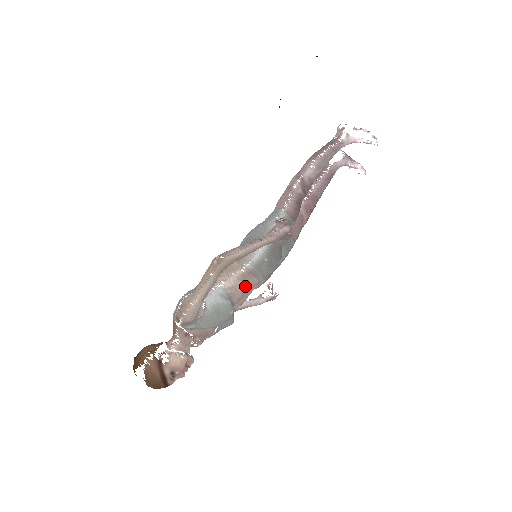
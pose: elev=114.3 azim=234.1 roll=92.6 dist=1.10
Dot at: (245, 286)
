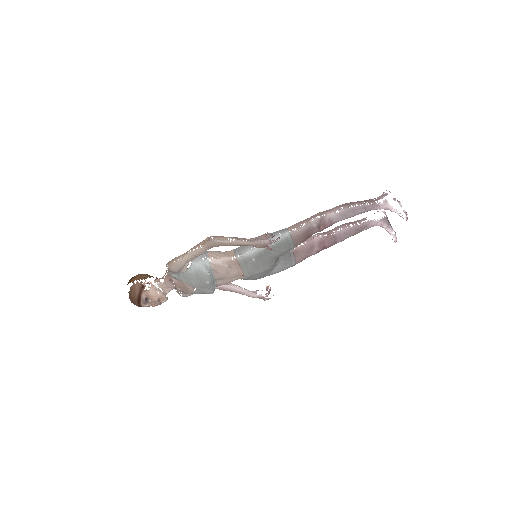
Dot at: (229, 270)
